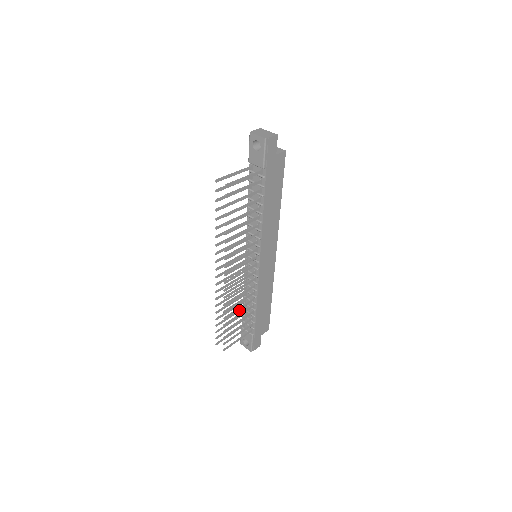
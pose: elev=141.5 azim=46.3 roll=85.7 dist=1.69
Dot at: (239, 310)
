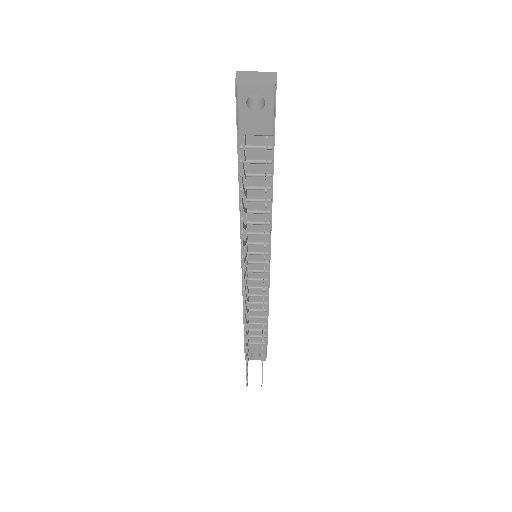
Dot at: (248, 329)
